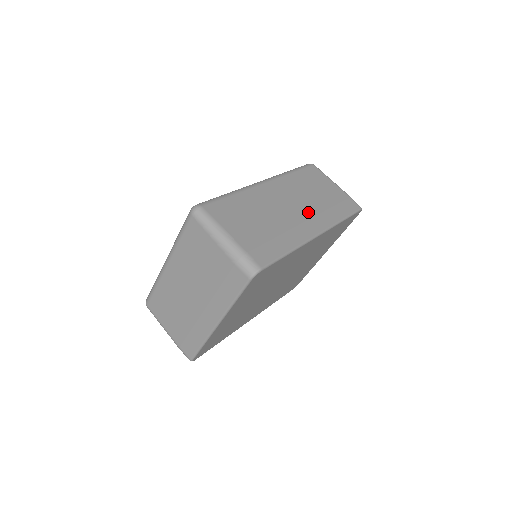
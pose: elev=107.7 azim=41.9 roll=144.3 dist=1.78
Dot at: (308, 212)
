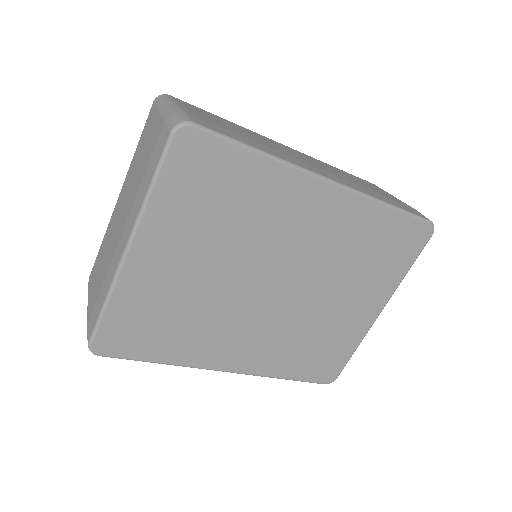
Dot at: (329, 172)
